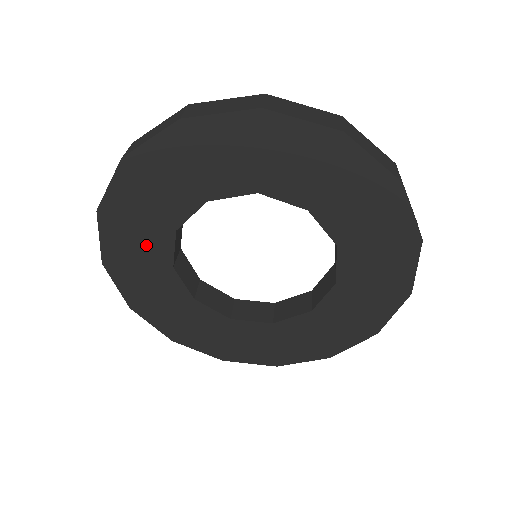
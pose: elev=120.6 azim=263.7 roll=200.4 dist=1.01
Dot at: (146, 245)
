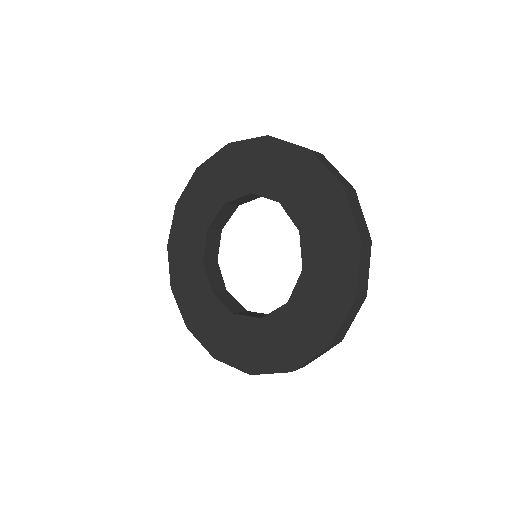
Dot at: (204, 205)
